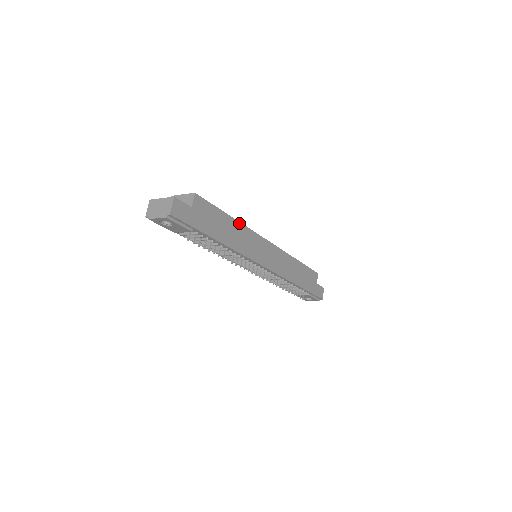
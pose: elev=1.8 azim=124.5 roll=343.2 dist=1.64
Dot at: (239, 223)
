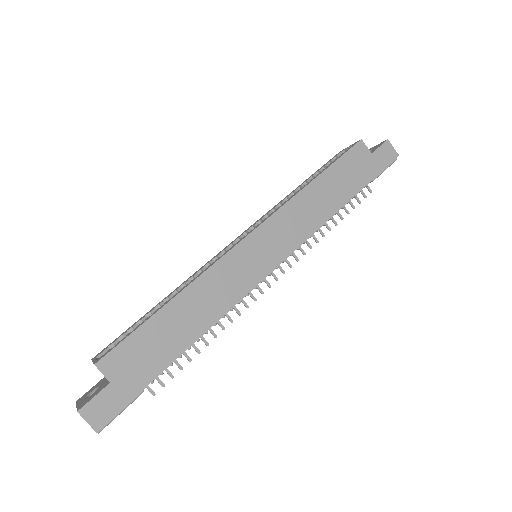
Dot at: (187, 289)
